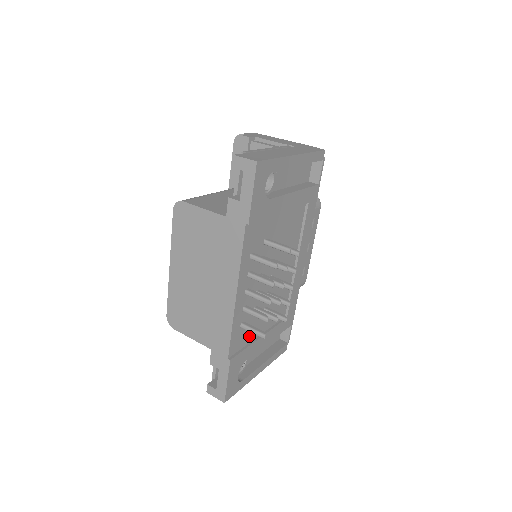
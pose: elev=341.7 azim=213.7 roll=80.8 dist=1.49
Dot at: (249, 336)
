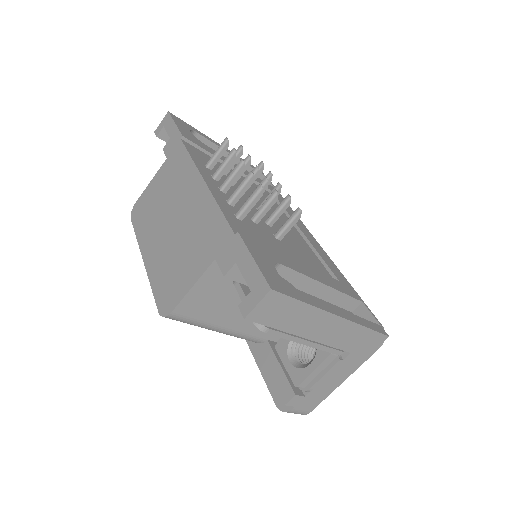
Dot at: (267, 245)
